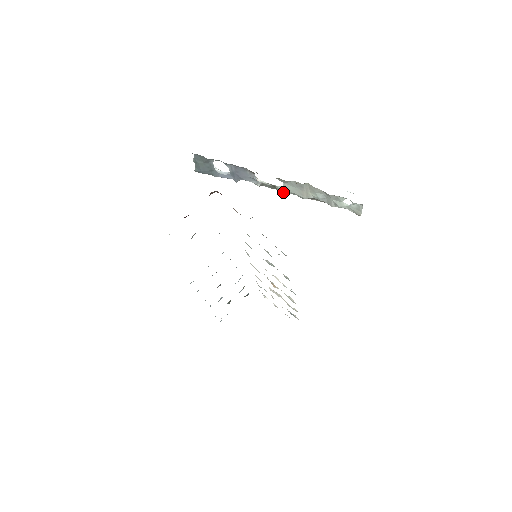
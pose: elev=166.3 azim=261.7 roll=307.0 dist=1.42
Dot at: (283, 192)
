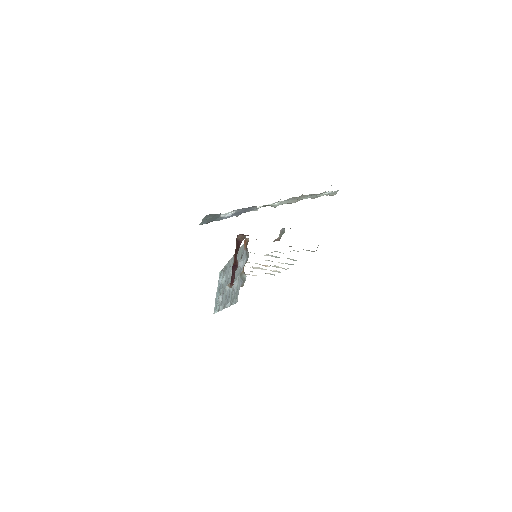
Dot at: occluded
